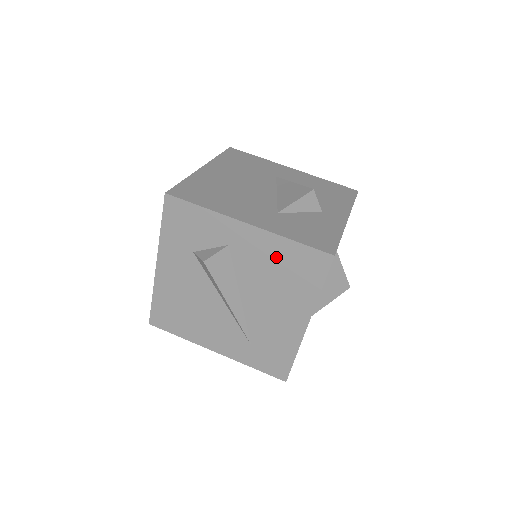
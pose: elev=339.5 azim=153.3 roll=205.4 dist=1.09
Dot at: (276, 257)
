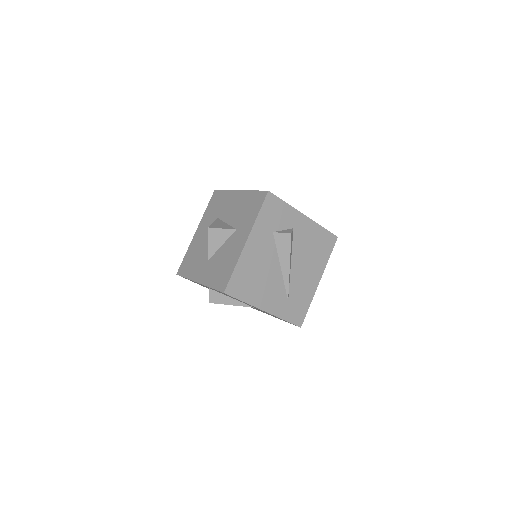
Dot at: (314, 237)
